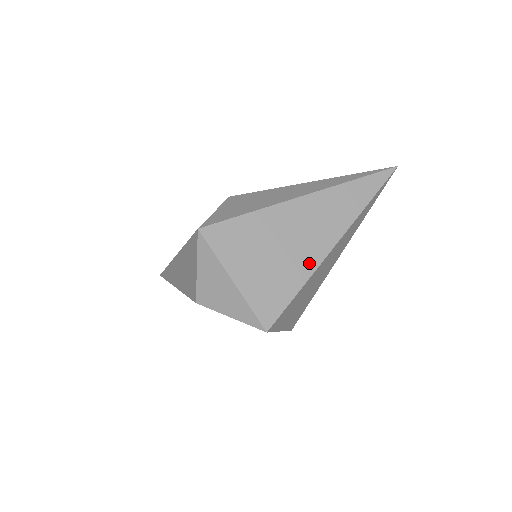
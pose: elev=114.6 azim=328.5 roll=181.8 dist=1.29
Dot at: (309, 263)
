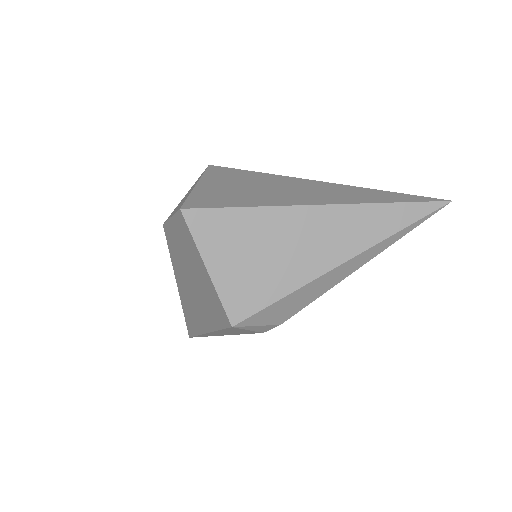
Dot at: (277, 201)
